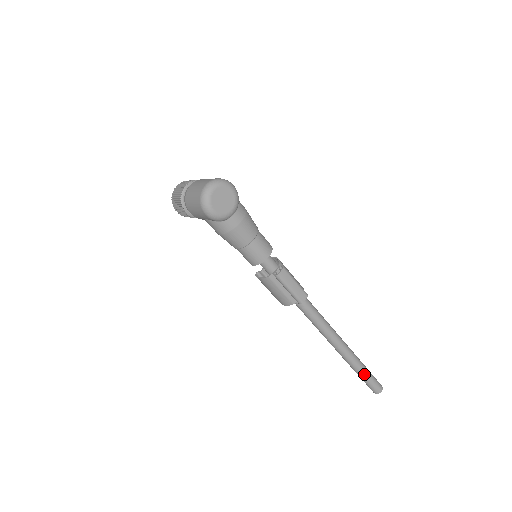
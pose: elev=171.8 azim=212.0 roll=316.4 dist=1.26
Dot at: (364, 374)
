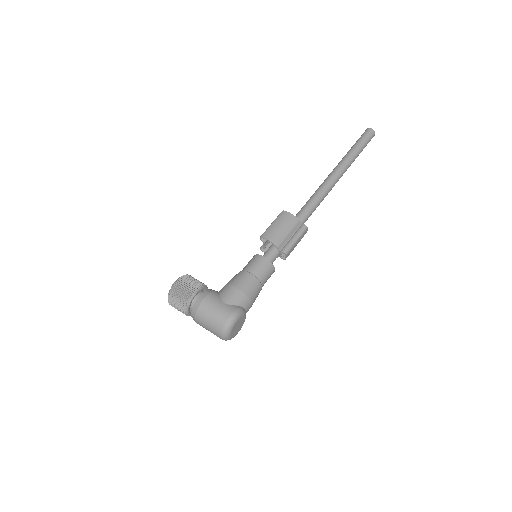
Dot at: occluded
